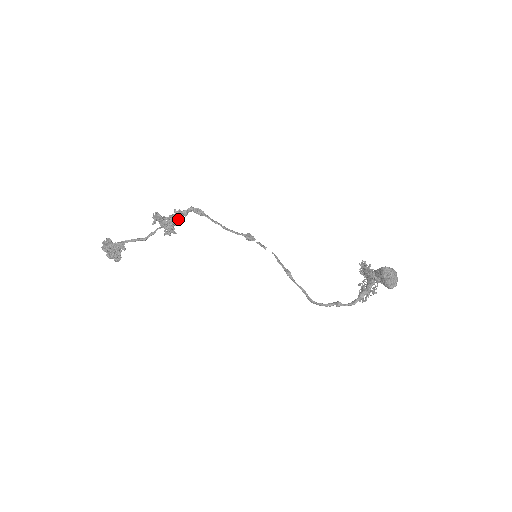
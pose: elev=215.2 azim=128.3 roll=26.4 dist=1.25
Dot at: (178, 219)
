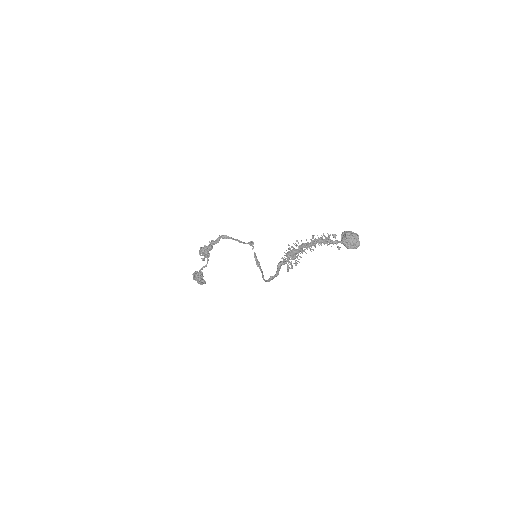
Dot at: (207, 248)
